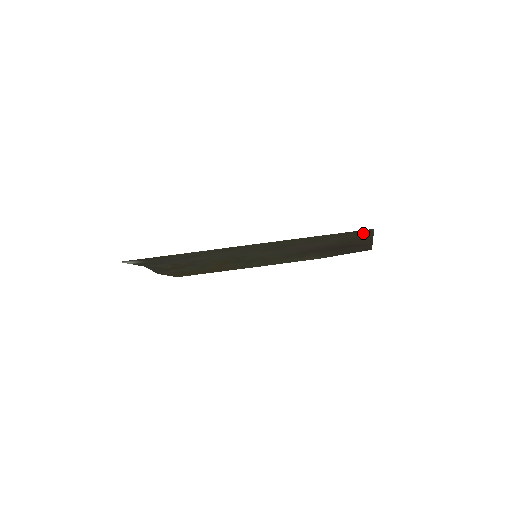
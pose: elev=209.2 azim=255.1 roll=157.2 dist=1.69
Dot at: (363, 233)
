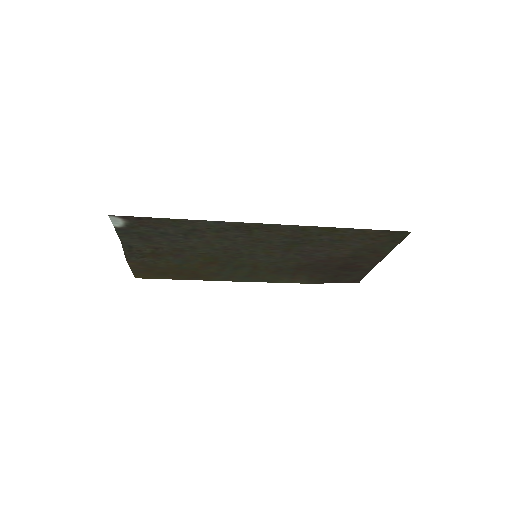
Dot at: (392, 239)
